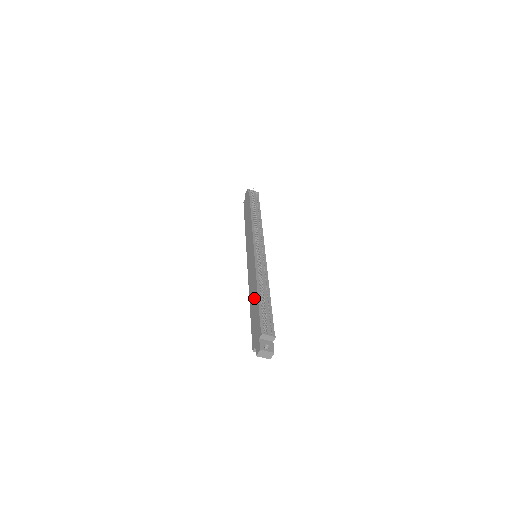
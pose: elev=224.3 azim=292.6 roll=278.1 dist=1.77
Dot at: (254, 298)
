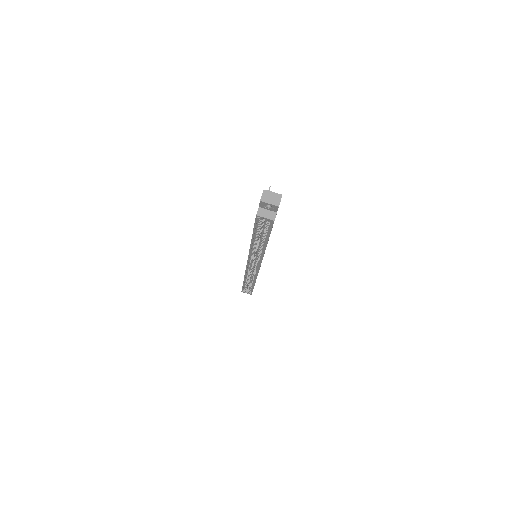
Dot at: occluded
